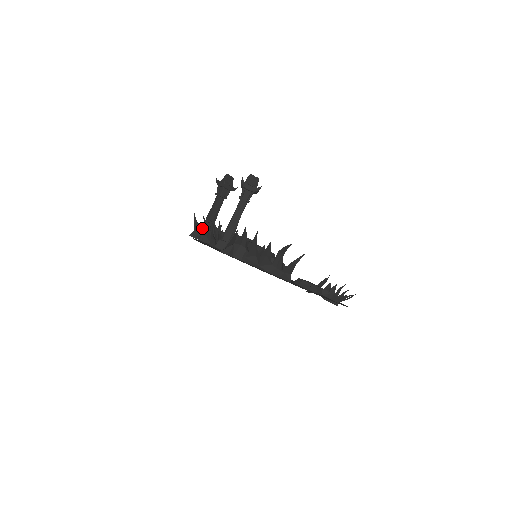
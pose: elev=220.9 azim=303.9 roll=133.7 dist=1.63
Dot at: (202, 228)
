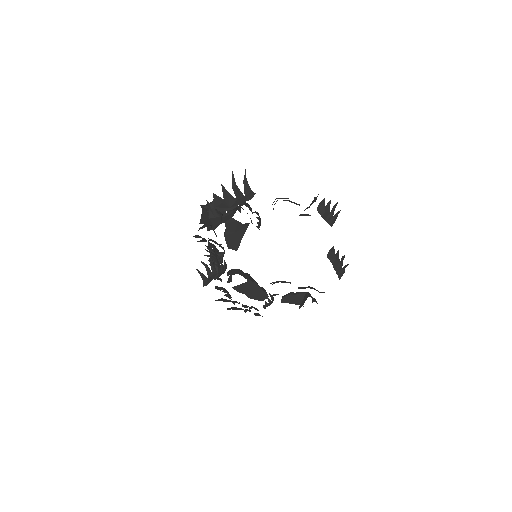
Dot at: occluded
